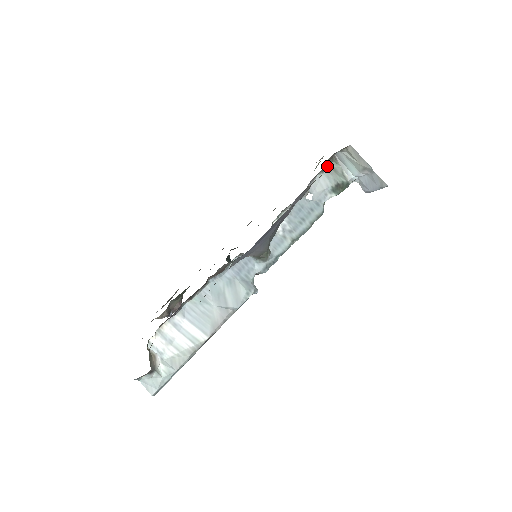
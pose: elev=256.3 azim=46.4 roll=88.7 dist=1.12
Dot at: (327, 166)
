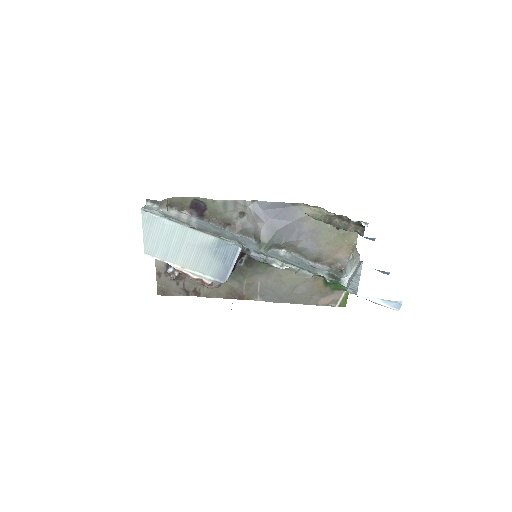
Dot at: (335, 270)
